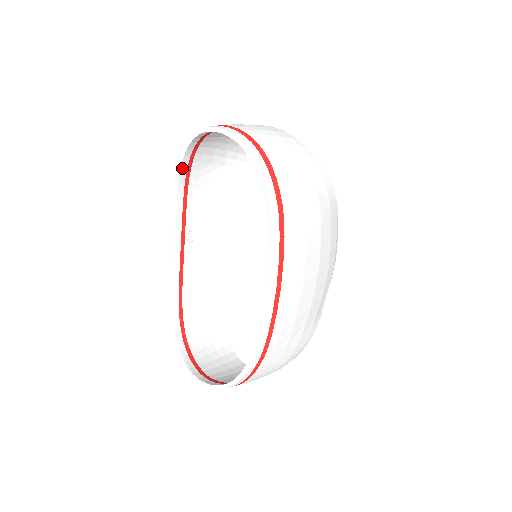
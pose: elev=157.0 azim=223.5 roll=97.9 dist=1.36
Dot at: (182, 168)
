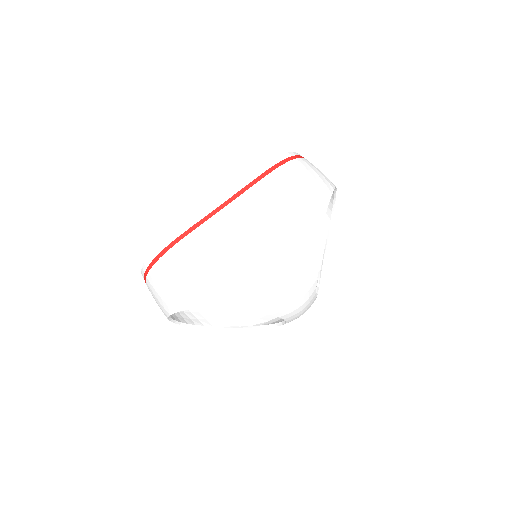
Dot at: occluded
